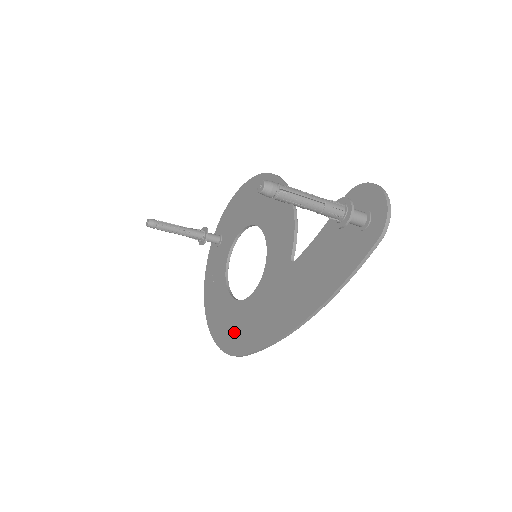
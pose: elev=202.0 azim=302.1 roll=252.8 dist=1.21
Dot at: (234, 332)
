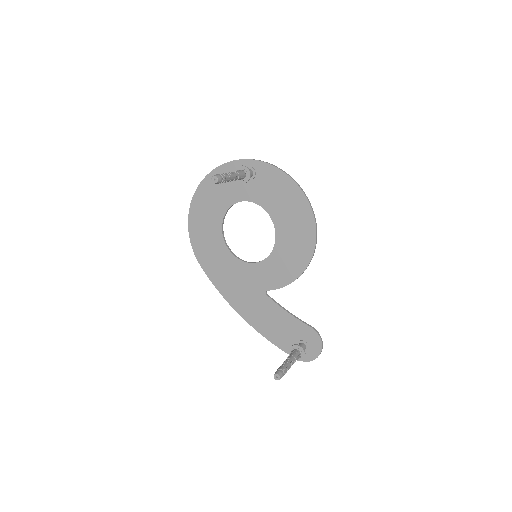
Dot at: (205, 246)
